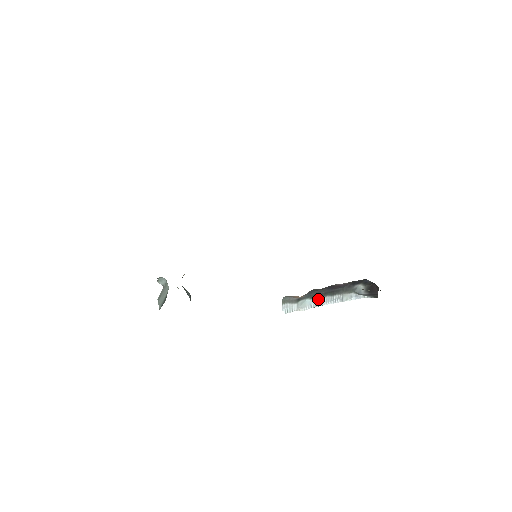
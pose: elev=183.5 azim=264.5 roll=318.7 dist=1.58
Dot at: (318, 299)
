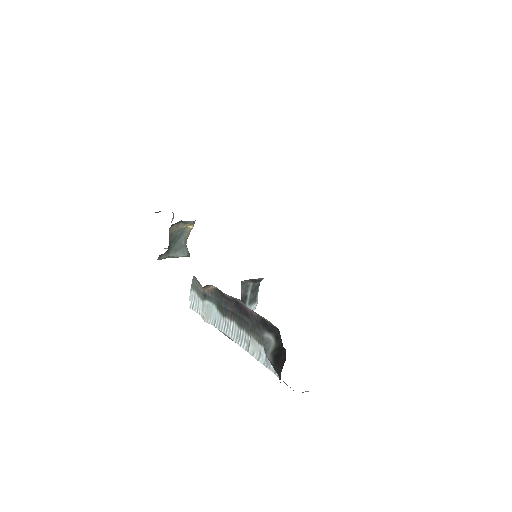
Dot at: (224, 317)
